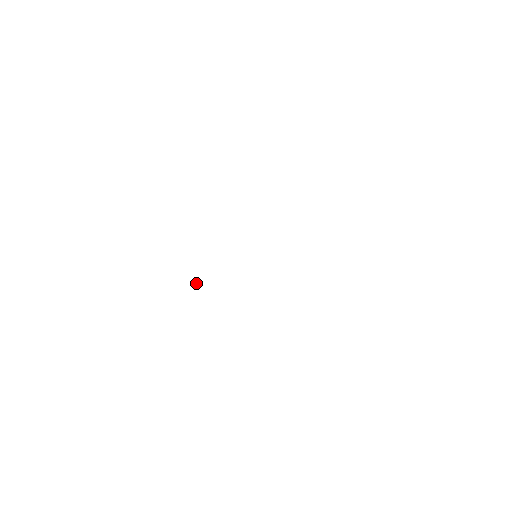
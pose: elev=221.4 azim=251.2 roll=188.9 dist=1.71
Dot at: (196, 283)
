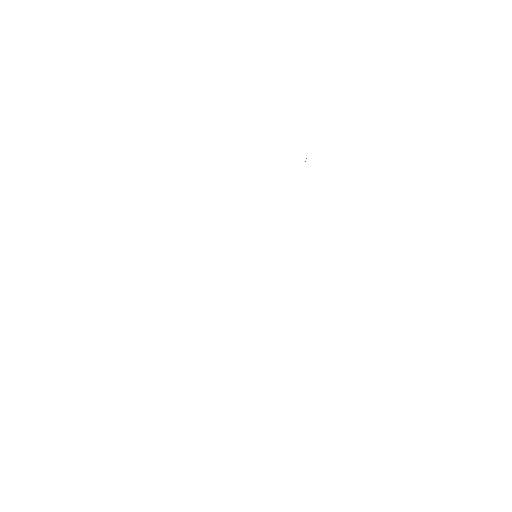
Dot at: occluded
